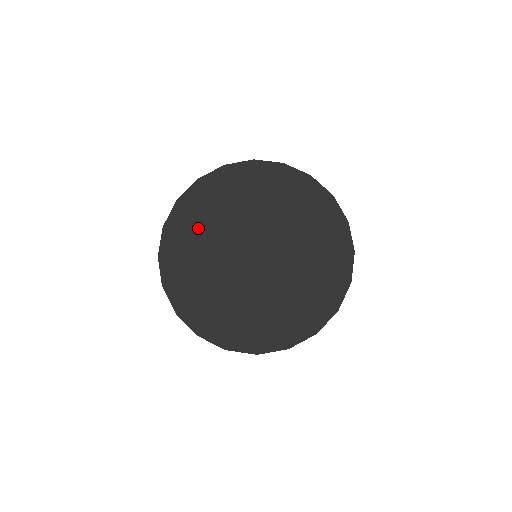
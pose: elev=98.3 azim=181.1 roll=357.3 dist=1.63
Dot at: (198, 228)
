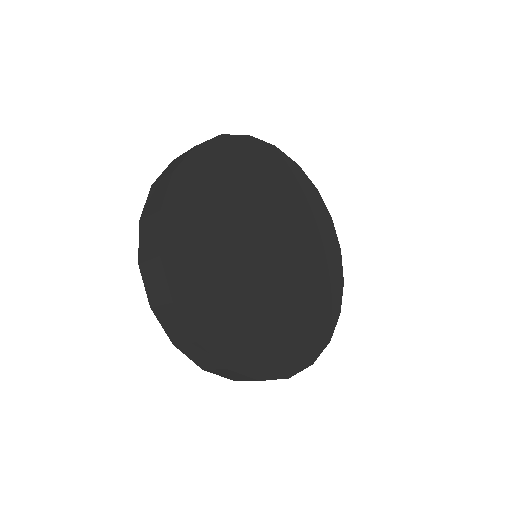
Dot at: (214, 194)
